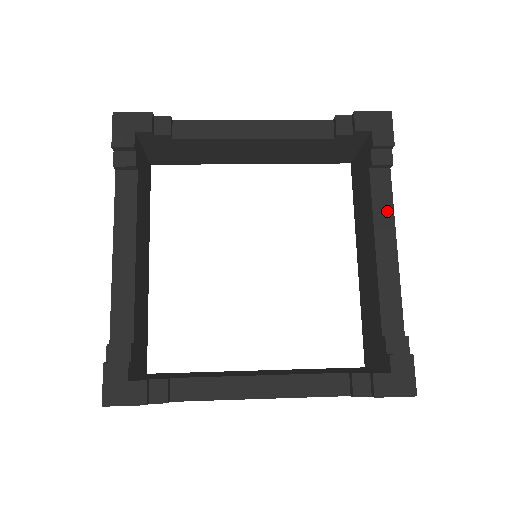
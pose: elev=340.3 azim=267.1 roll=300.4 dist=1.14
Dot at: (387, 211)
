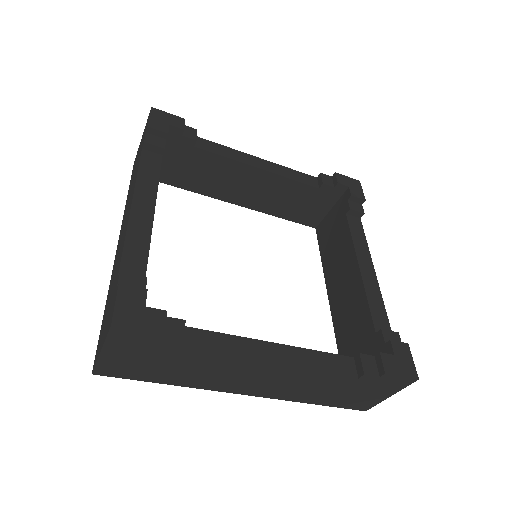
Dot at: (363, 244)
